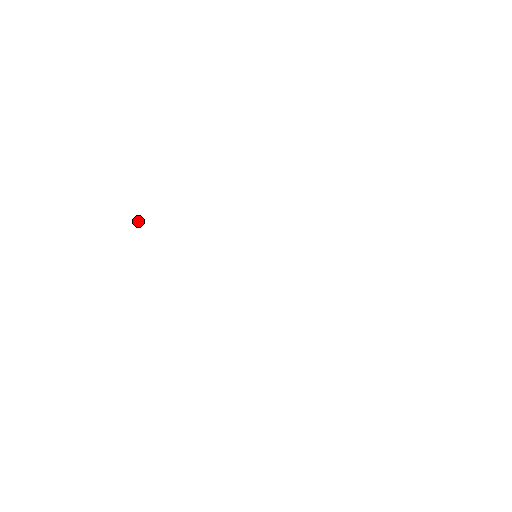
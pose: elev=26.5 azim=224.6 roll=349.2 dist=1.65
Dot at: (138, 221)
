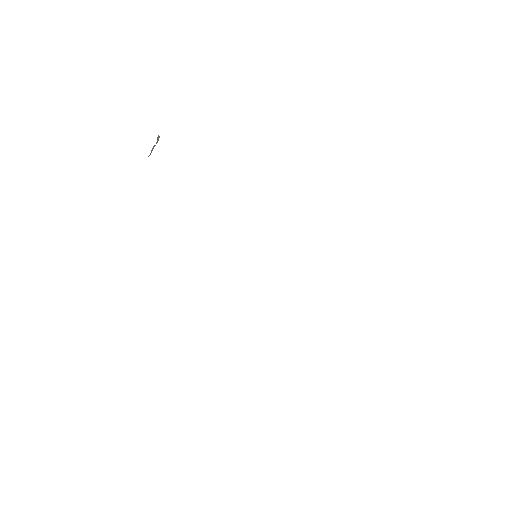
Dot at: (157, 140)
